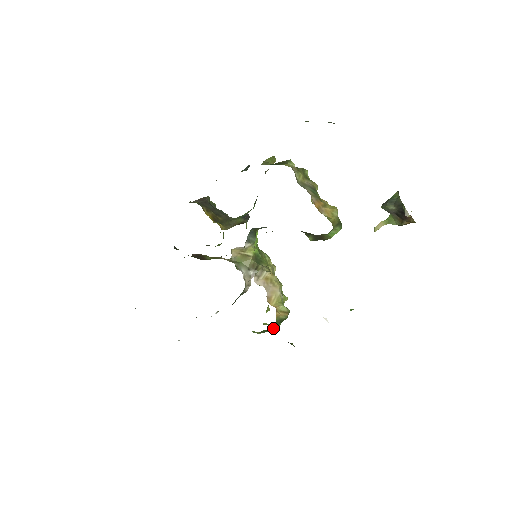
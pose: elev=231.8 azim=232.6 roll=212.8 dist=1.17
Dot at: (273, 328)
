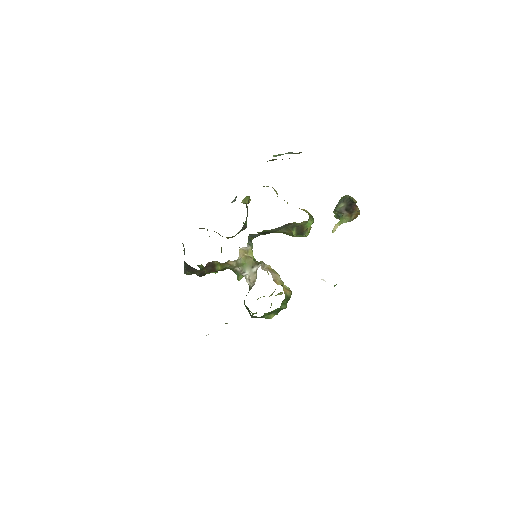
Dot at: (282, 308)
